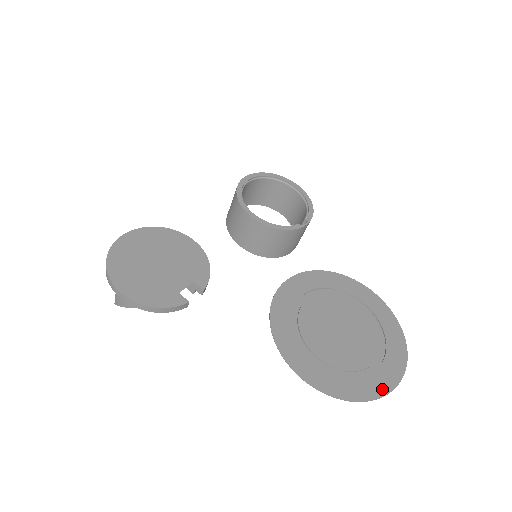
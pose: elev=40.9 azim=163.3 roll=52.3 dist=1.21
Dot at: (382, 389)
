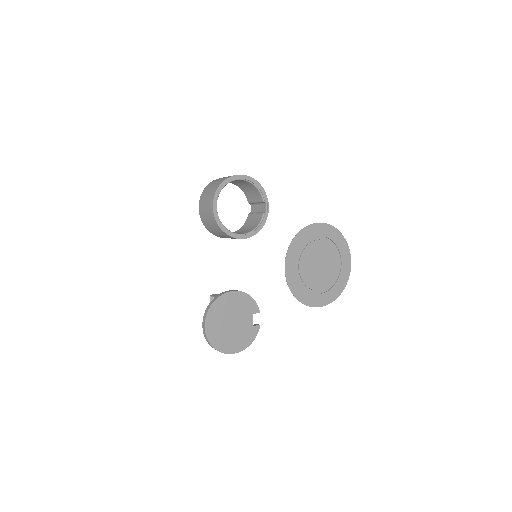
Dot at: (347, 277)
